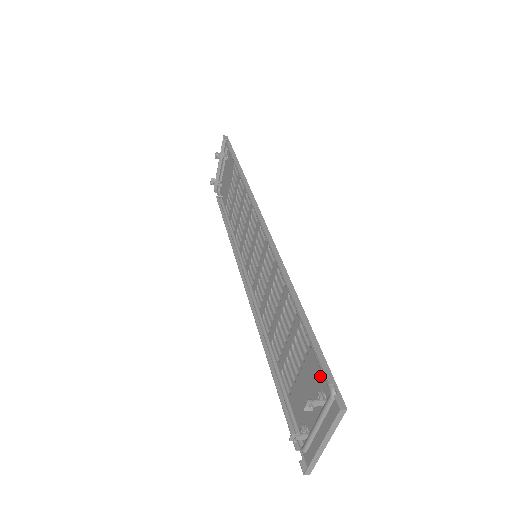
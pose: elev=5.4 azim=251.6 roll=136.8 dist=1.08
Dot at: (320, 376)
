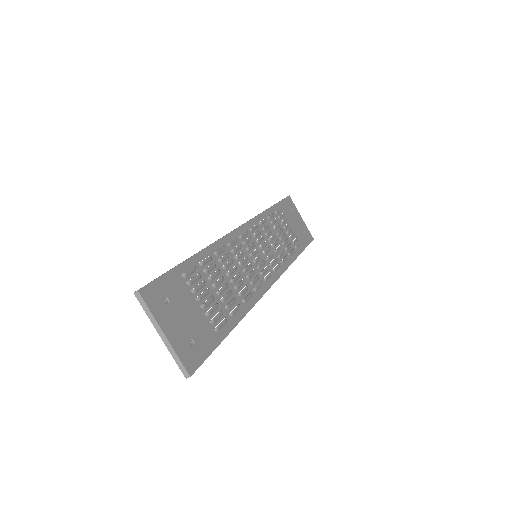
Dot at: (169, 289)
